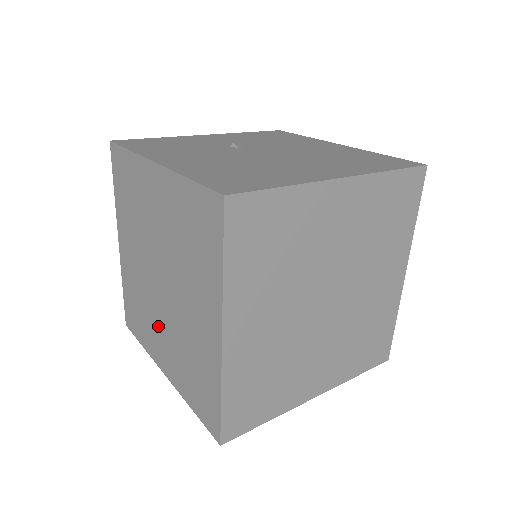
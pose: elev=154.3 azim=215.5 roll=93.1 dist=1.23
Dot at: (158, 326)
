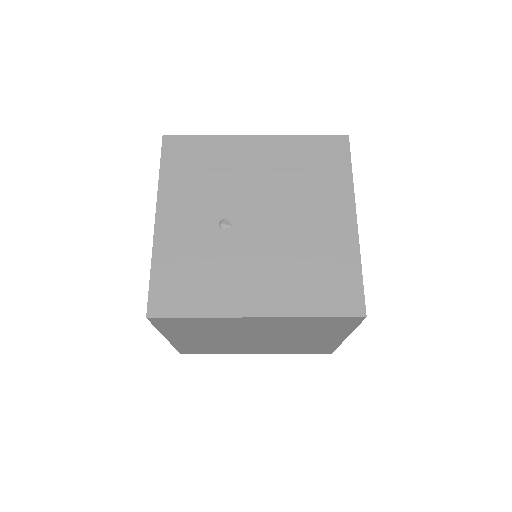
Dot at: (249, 348)
